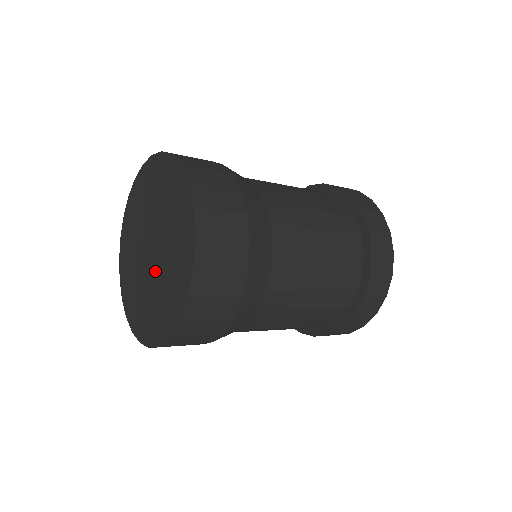
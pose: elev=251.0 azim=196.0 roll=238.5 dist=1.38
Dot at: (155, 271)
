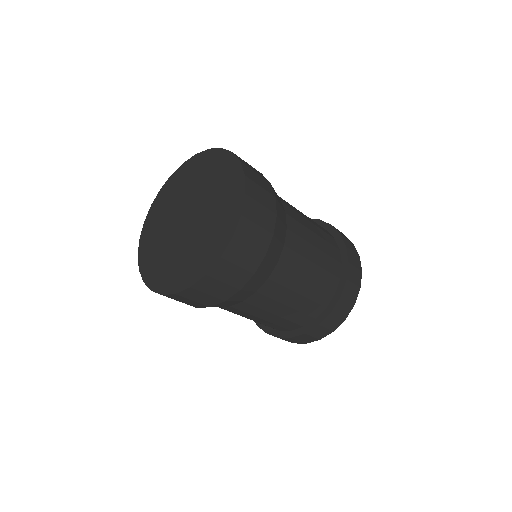
Dot at: (200, 217)
